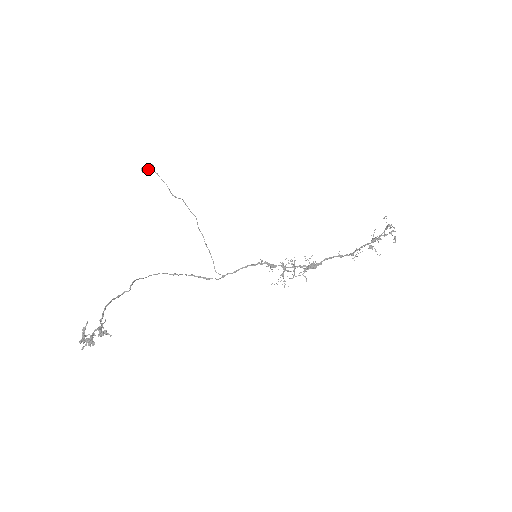
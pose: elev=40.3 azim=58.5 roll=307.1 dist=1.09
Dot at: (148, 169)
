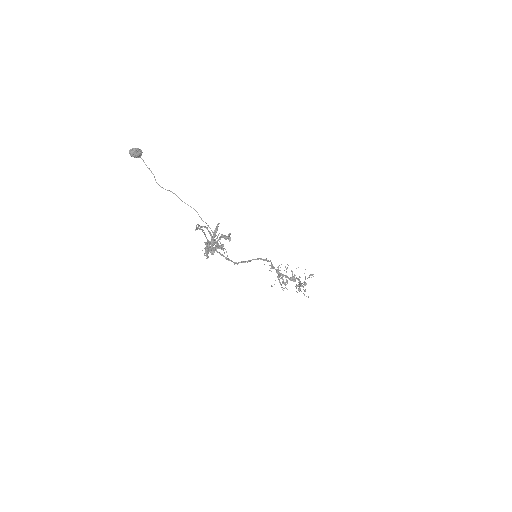
Dot at: (138, 152)
